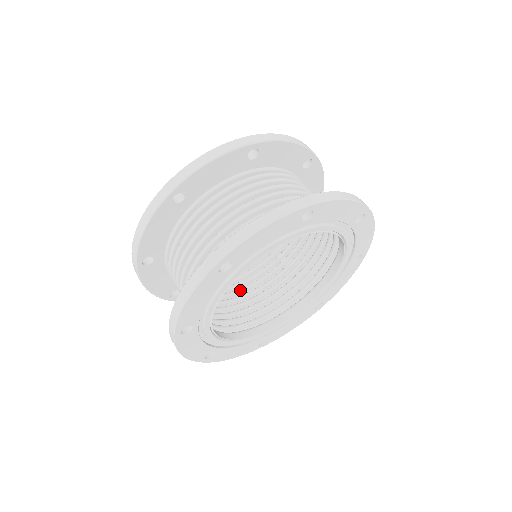
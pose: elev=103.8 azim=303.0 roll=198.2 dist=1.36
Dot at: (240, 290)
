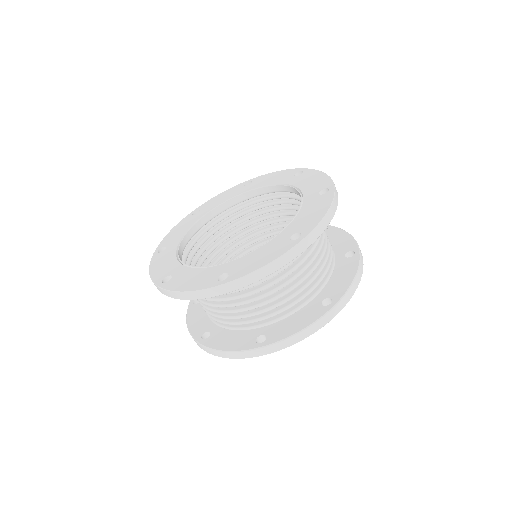
Dot at: occluded
